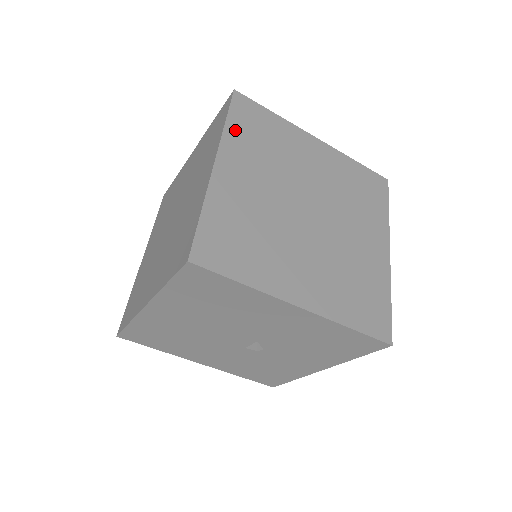
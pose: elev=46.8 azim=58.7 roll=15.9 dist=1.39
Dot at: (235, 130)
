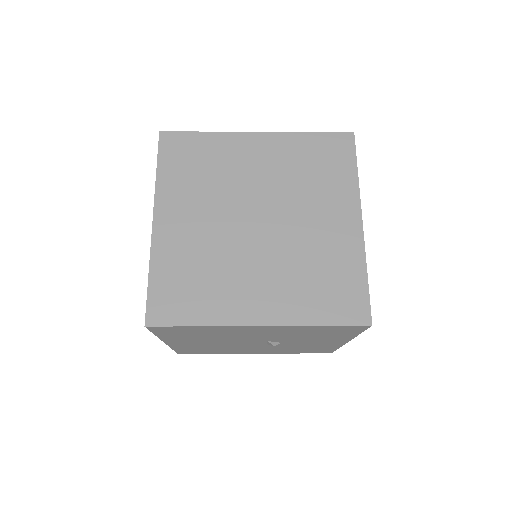
Dot at: (167, 175)
